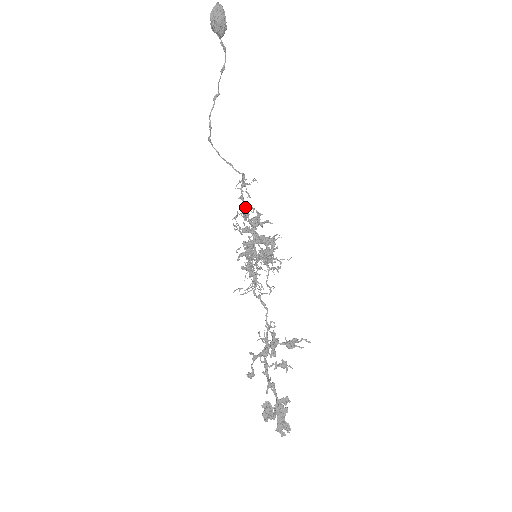
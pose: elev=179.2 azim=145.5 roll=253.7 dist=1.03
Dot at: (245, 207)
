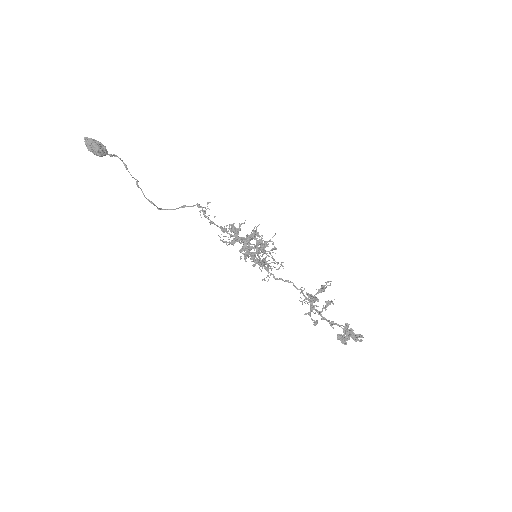
Dot at: (220, 228)
